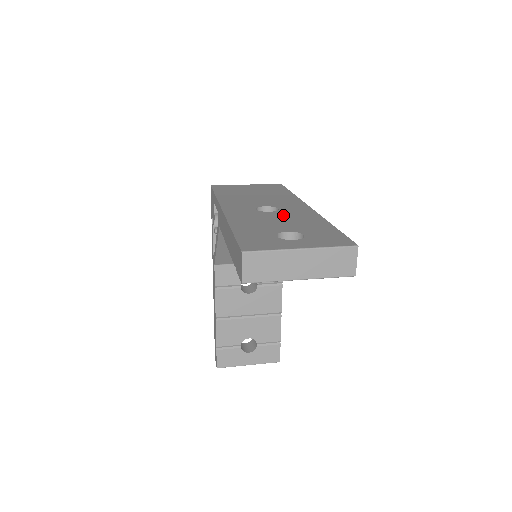
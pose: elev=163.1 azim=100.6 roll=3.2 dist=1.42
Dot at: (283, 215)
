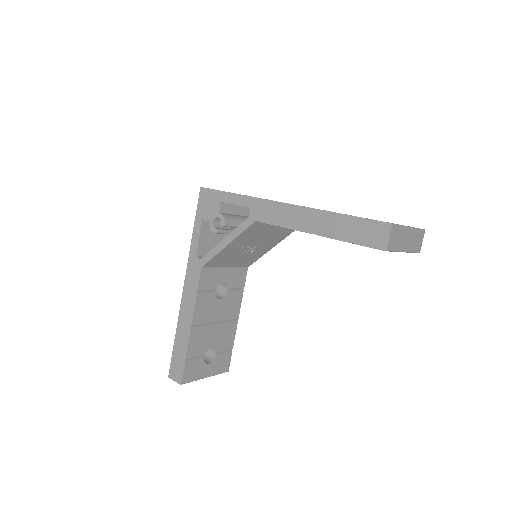
Dot at: occluded
